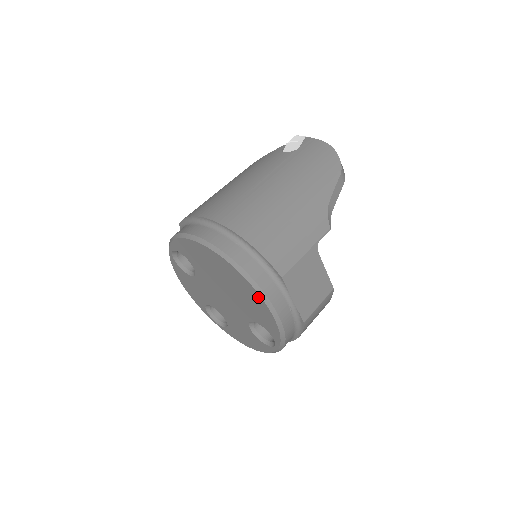
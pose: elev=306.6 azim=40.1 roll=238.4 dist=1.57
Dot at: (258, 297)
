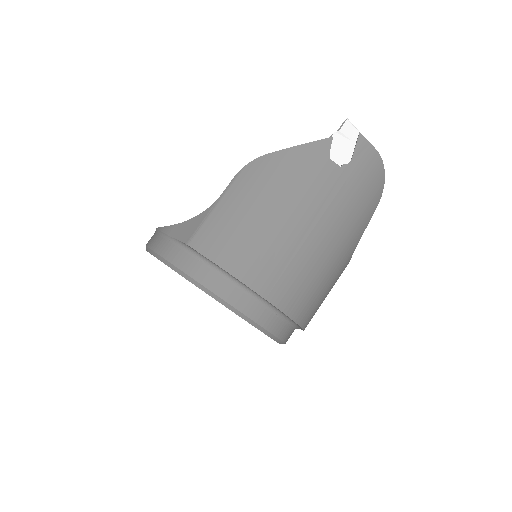
Dot at: occluded
